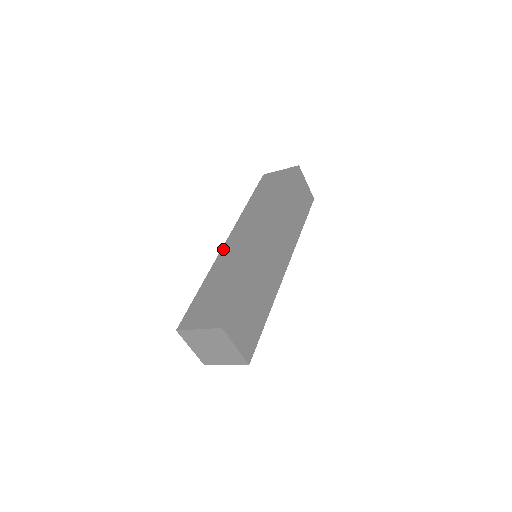
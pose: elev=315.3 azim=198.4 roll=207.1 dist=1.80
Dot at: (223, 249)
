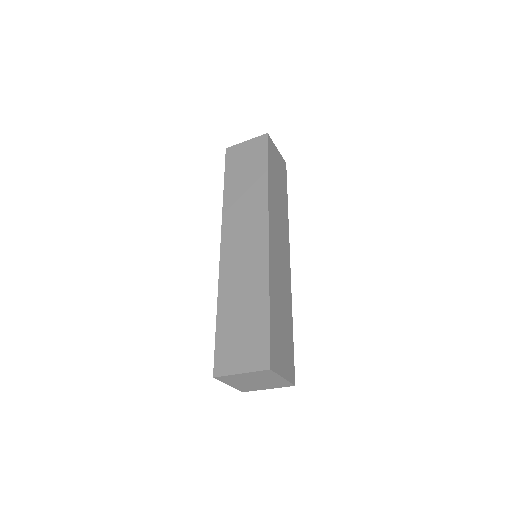
Dot at: (222, 261)
